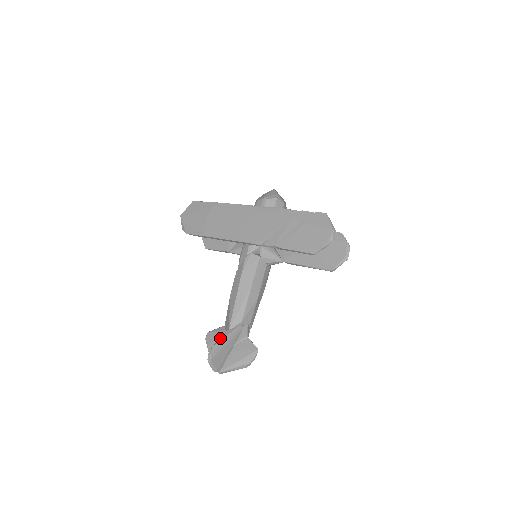
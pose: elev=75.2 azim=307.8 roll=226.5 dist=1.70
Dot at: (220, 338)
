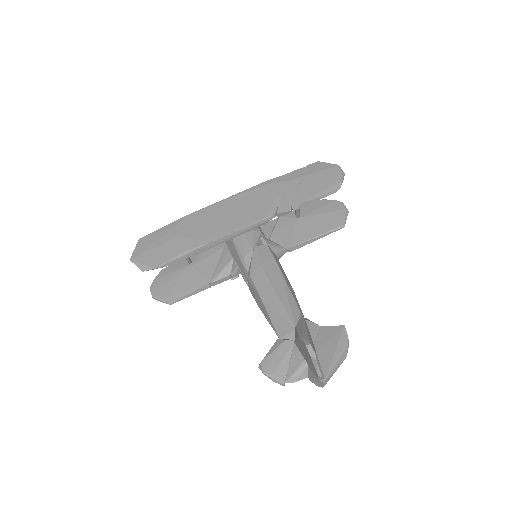
Dot at: (299, 332)
